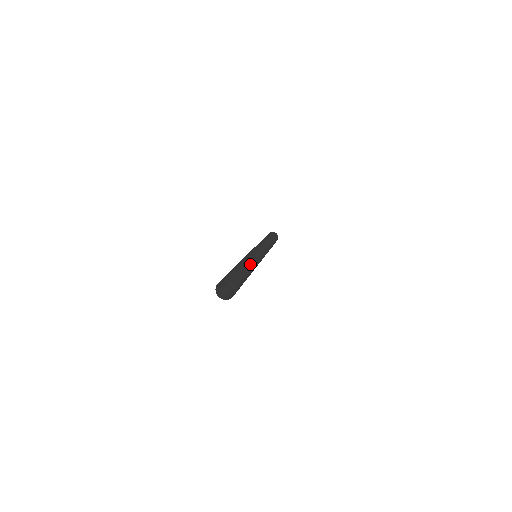
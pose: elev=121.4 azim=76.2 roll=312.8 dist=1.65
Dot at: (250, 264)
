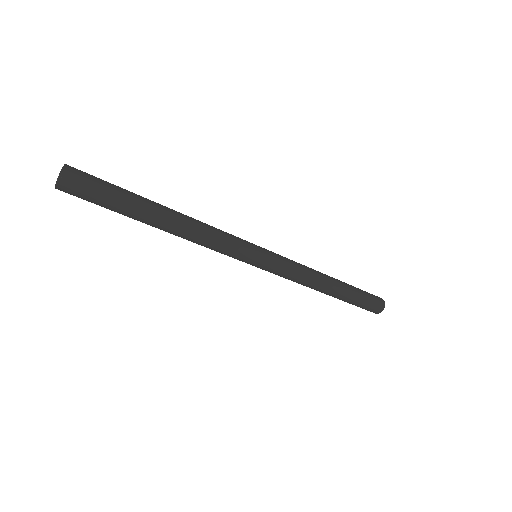
Dot at: (182, 215)
